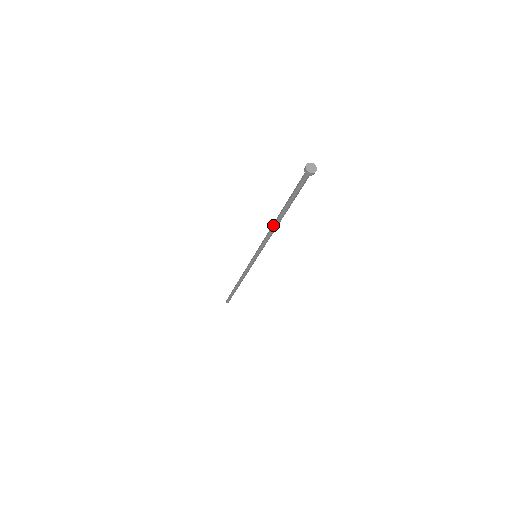
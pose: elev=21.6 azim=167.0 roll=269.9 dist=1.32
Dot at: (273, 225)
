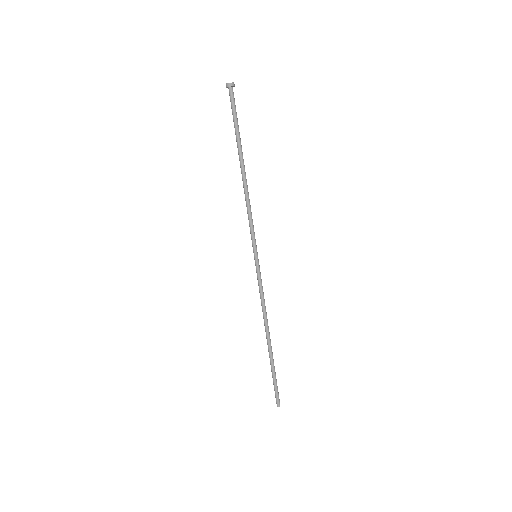
Dot at: (243, 183)
